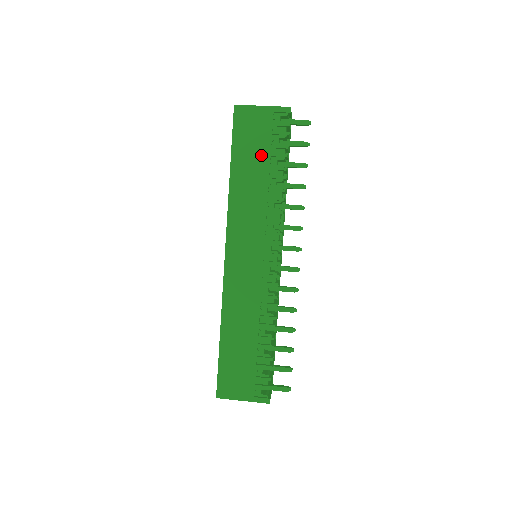
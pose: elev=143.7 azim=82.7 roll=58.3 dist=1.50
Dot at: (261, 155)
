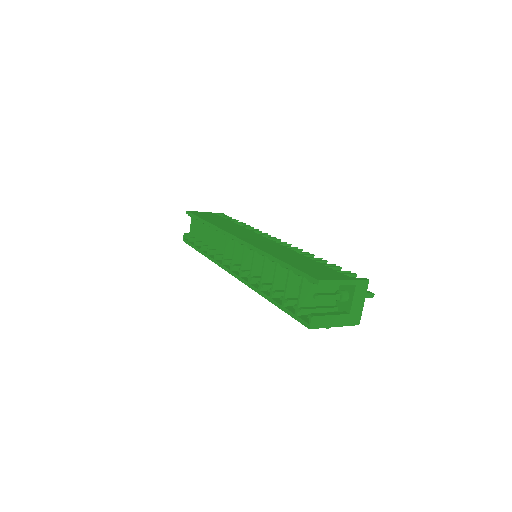
Dot at: (221, 219)
